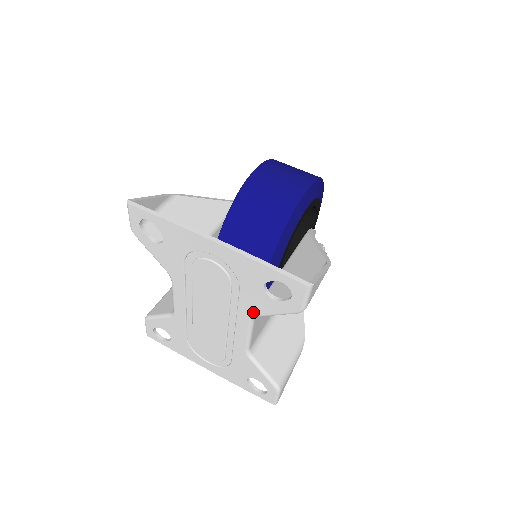
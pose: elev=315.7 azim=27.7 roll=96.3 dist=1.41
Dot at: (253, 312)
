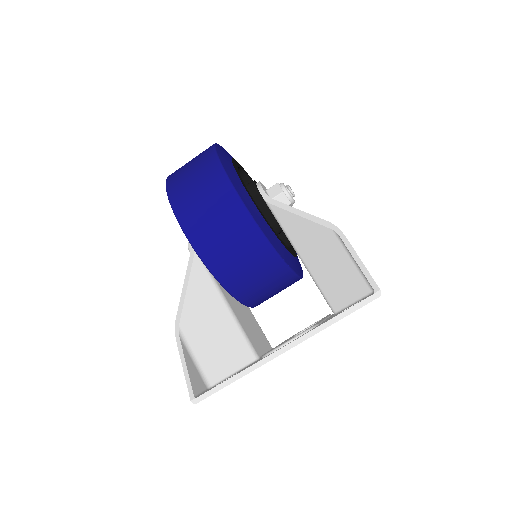
Dot at: occluded
